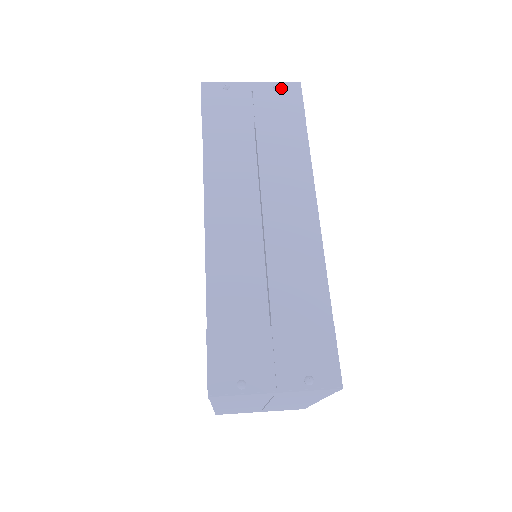
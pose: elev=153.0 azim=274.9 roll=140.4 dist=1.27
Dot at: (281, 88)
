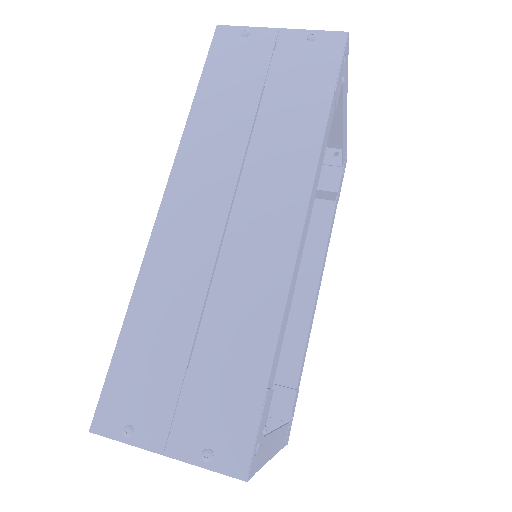
Dot at: (317, 40)
